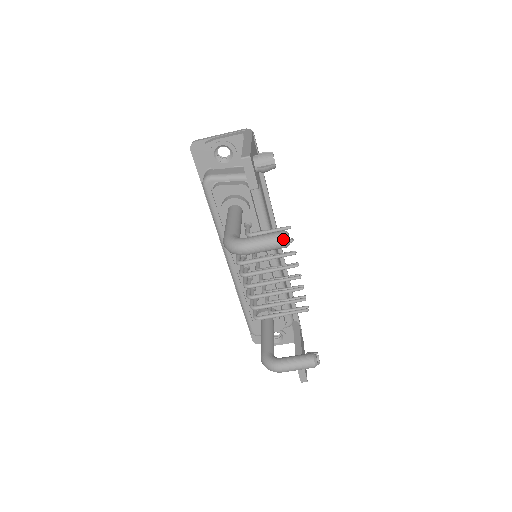
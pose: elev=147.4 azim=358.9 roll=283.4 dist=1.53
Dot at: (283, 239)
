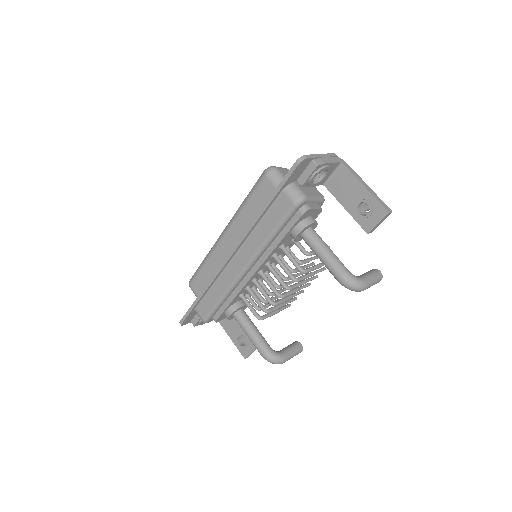
Dot at: occluded
